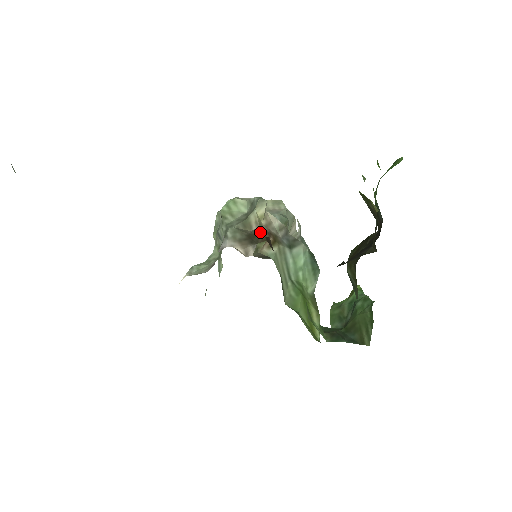
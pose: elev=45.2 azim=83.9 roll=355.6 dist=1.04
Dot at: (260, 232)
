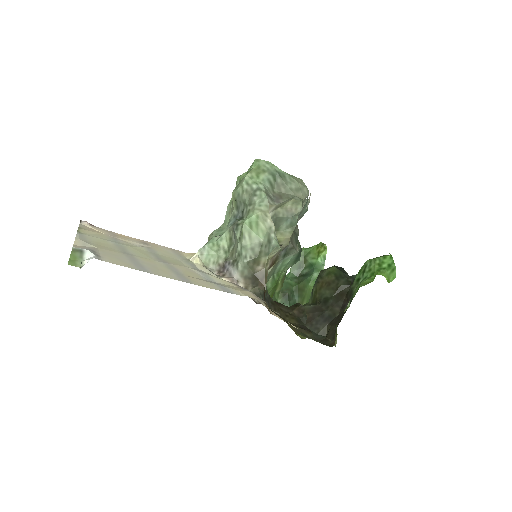
Dot at: (263, 277)
